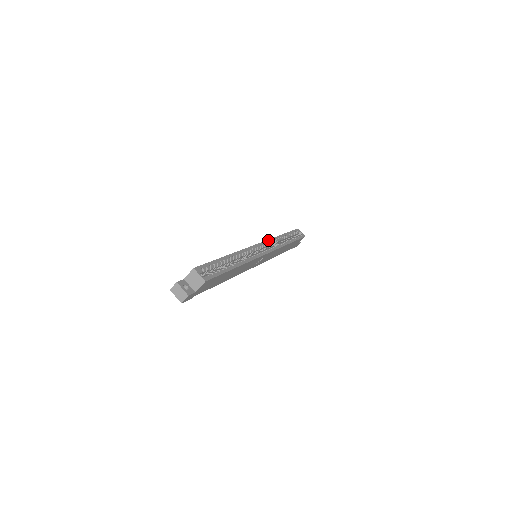
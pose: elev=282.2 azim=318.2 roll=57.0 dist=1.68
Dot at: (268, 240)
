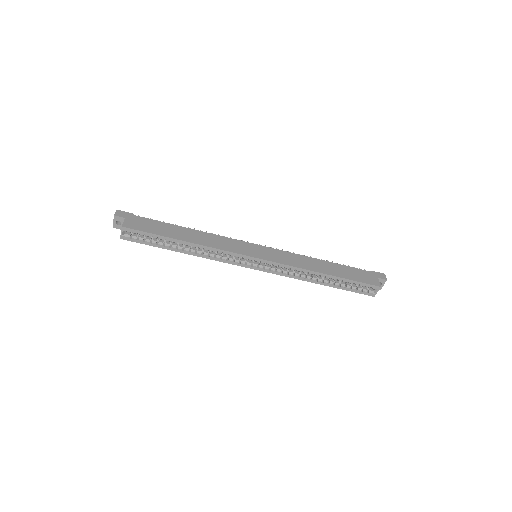
Dot at: (283, 264)
